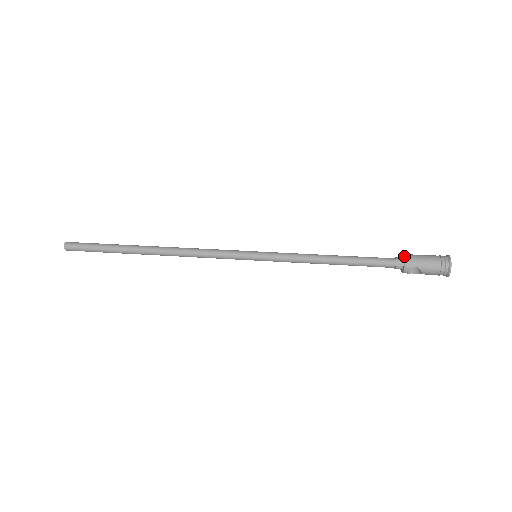
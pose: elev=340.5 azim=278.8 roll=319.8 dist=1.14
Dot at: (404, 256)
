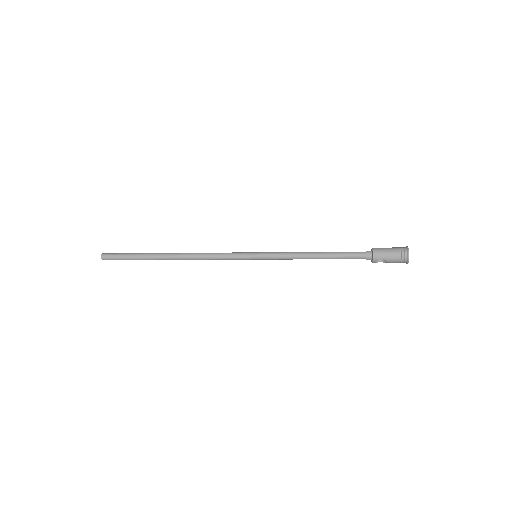
Dot at: (372, 250)
